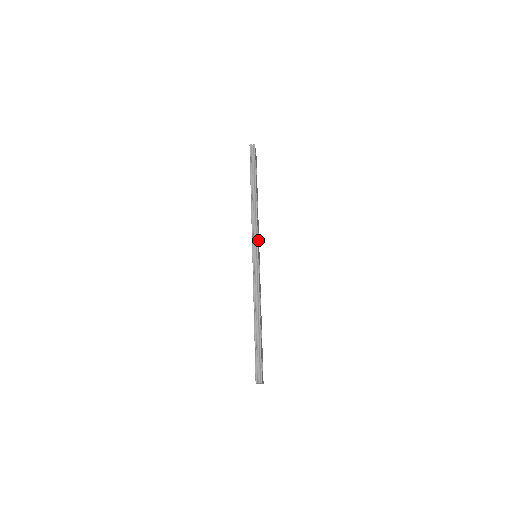
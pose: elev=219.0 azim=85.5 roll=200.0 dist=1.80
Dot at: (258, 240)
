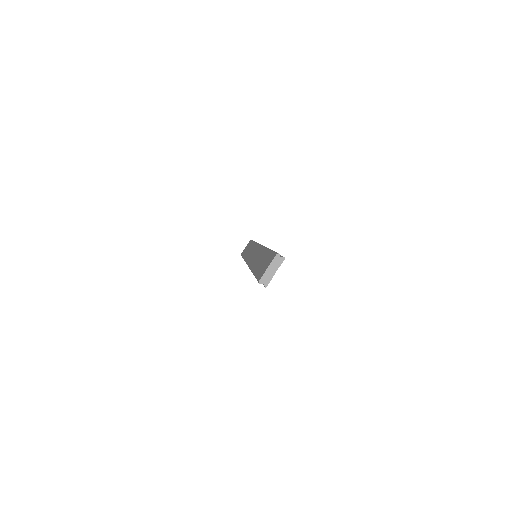
Dot at: occluded
